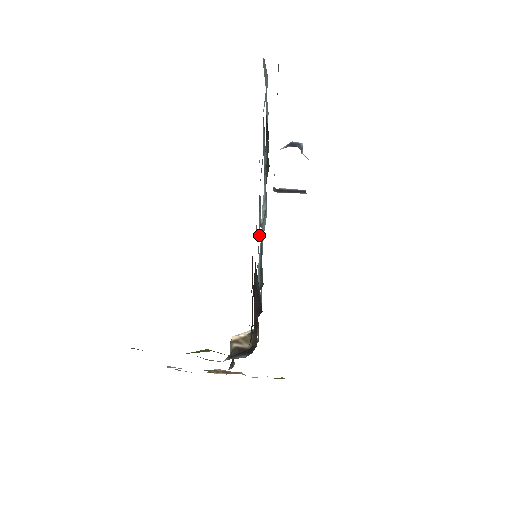
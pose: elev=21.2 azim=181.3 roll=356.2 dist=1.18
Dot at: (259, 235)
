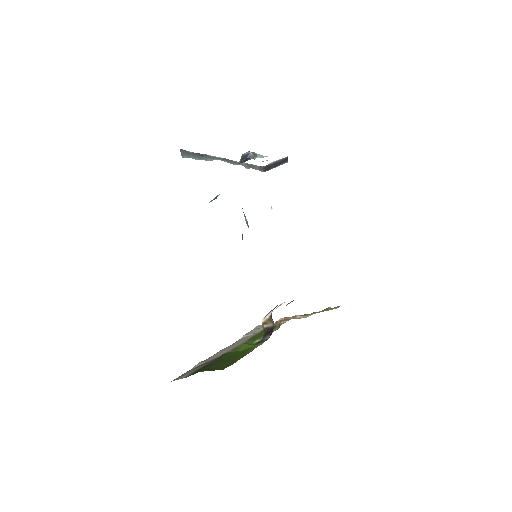
Dot at: occluded
